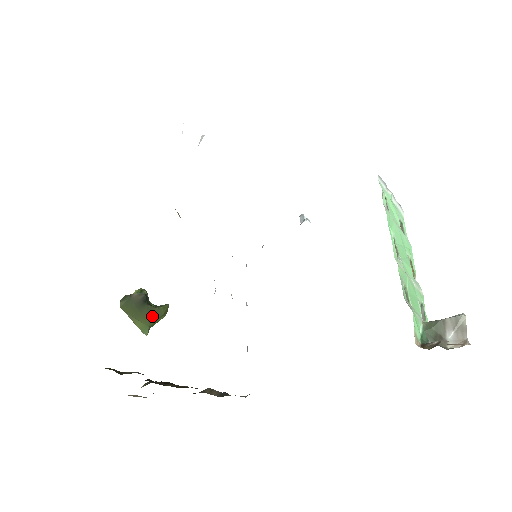
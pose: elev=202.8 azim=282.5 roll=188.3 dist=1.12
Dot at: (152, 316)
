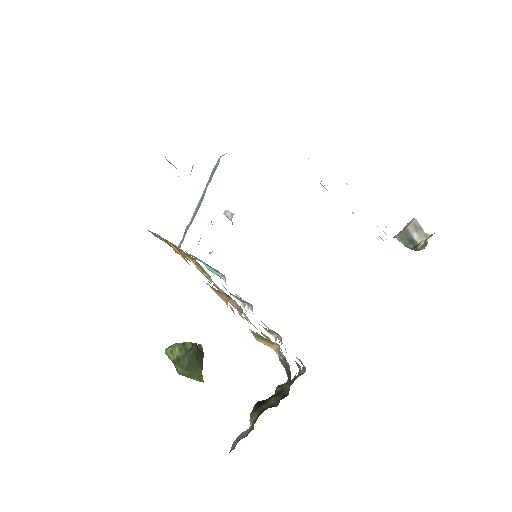
Dot at: (201, 361)
